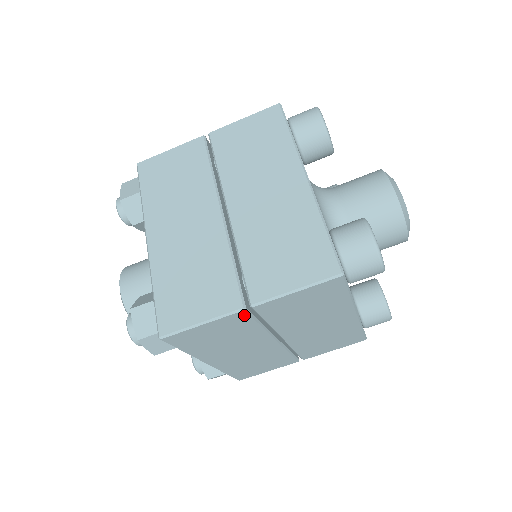
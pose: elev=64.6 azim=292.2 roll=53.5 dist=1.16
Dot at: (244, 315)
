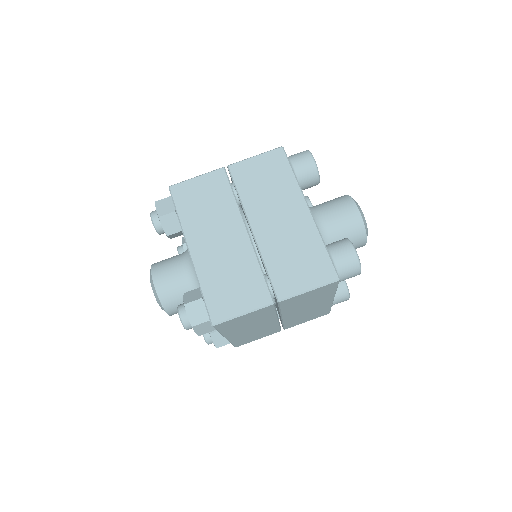
Dot at: (271, 307)
